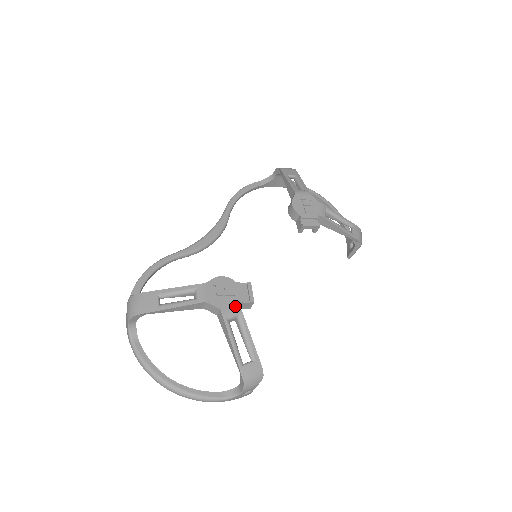
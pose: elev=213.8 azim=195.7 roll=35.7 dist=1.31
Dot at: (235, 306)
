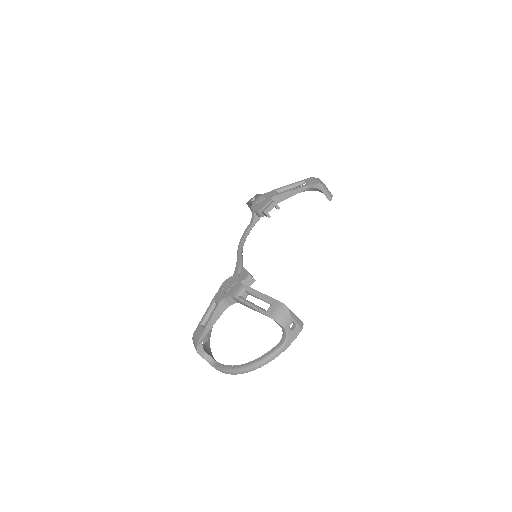
Dot at: (239, 286)
